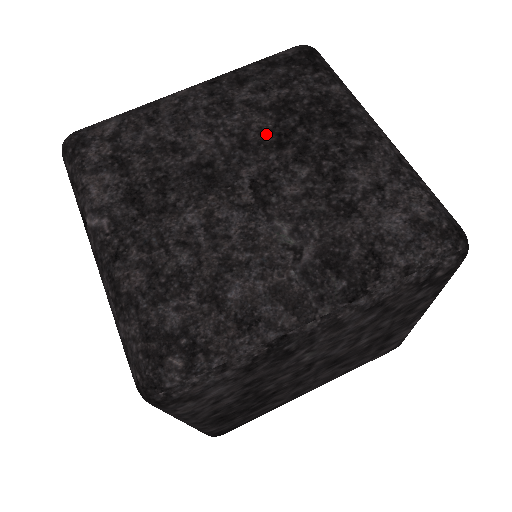
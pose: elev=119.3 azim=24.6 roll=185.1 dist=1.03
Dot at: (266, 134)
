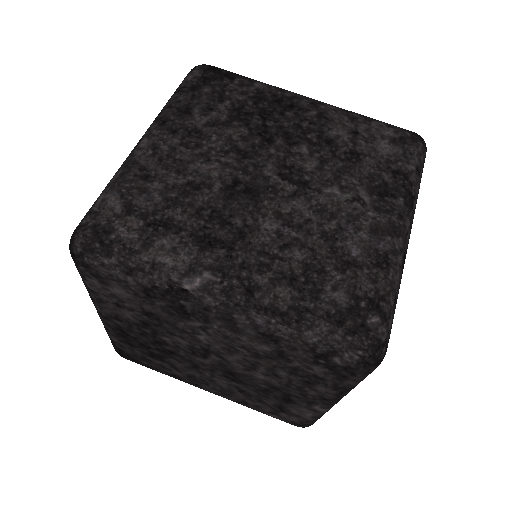
Dot at: (250, 139)
